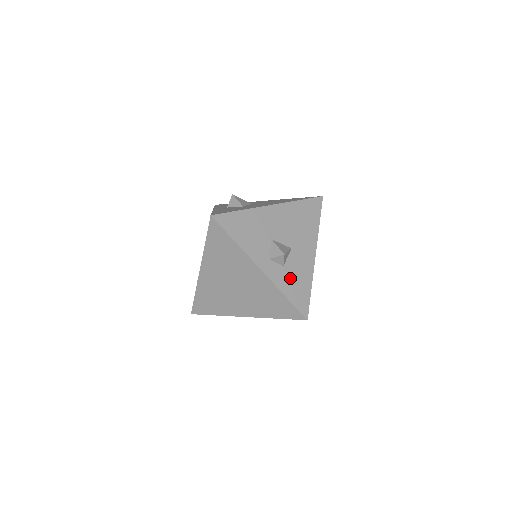
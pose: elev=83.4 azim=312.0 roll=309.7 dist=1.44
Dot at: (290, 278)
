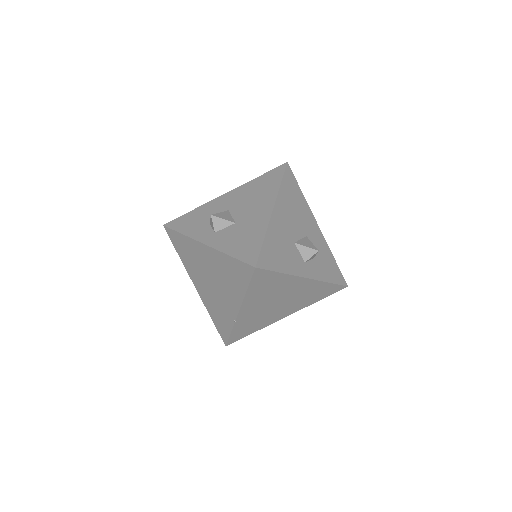
Dot at: (322, 264)
